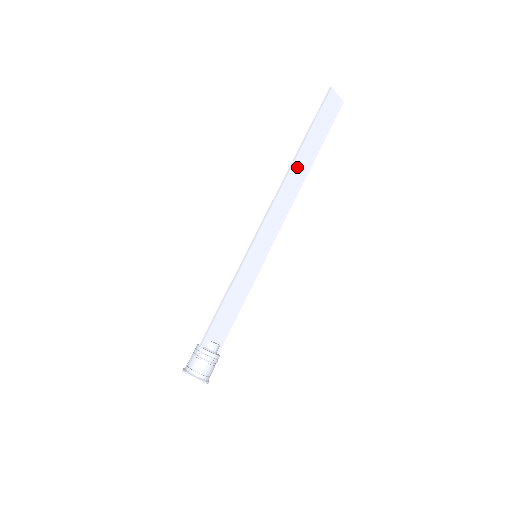
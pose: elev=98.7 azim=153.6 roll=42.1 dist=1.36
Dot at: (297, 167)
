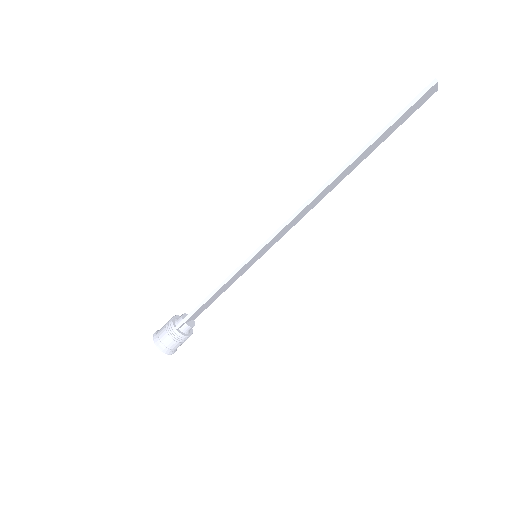
Dot at: (341, 175)
